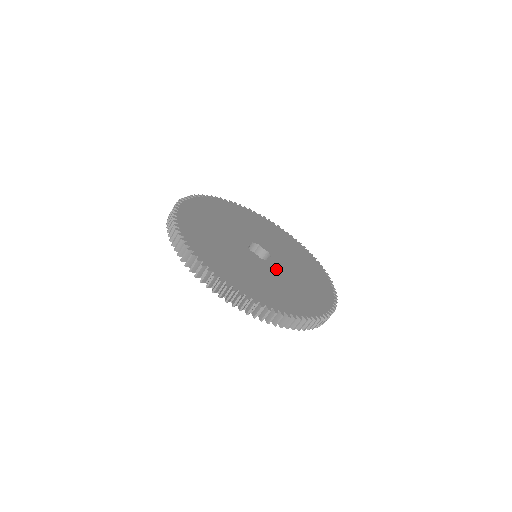
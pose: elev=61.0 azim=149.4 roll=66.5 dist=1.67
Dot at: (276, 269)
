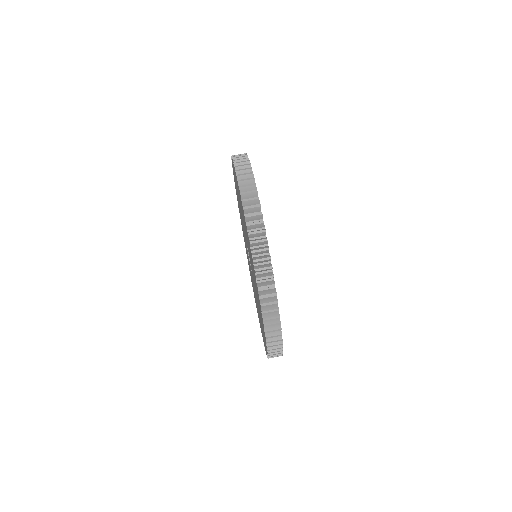
Dot at: occluded
